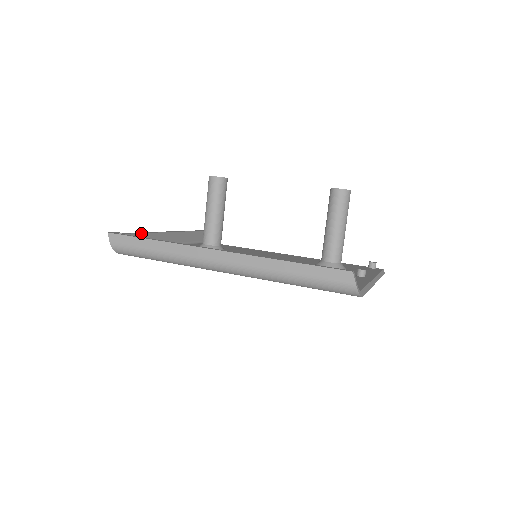
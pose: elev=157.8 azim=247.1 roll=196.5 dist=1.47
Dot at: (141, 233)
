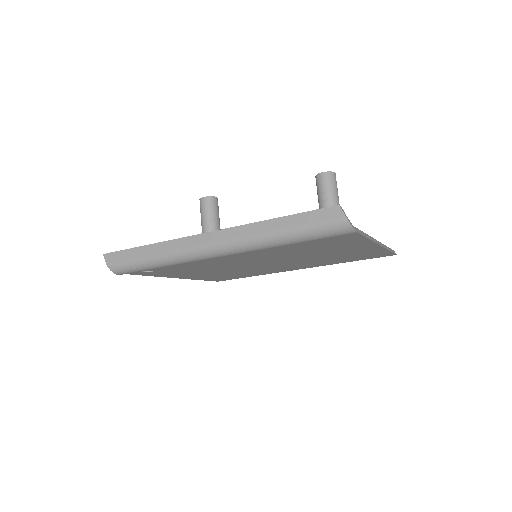
Dot at: occluded
